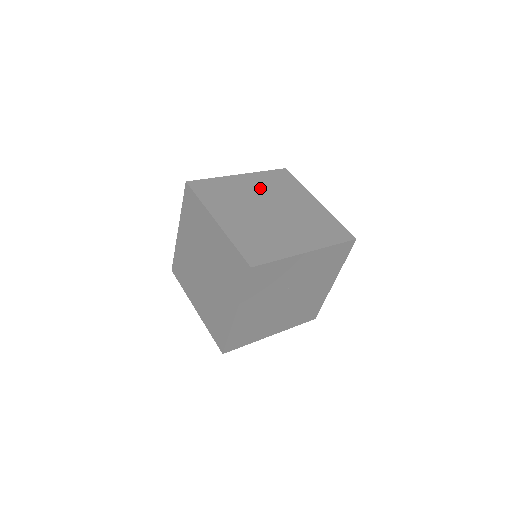
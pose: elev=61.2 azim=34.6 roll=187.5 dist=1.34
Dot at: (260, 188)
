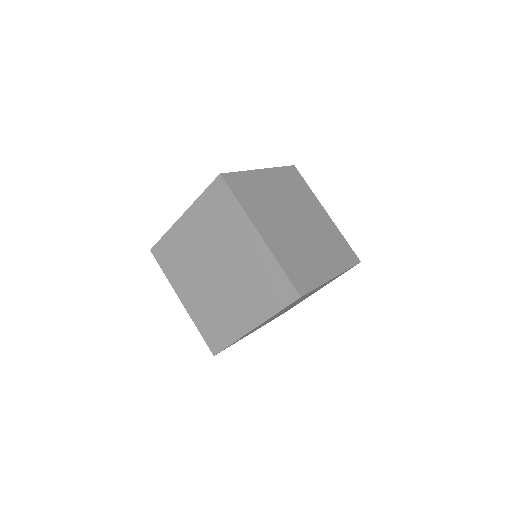
Dot at: (202, 234)
